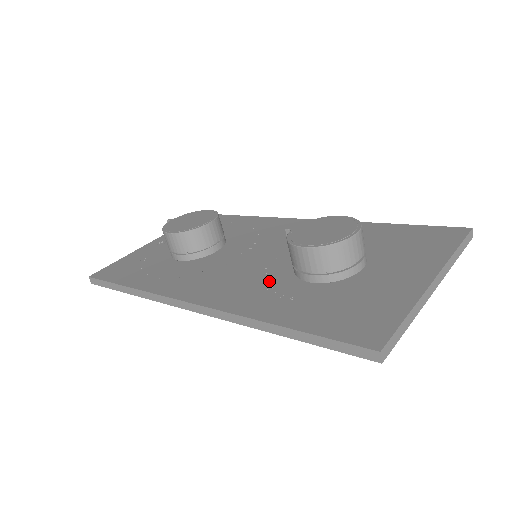
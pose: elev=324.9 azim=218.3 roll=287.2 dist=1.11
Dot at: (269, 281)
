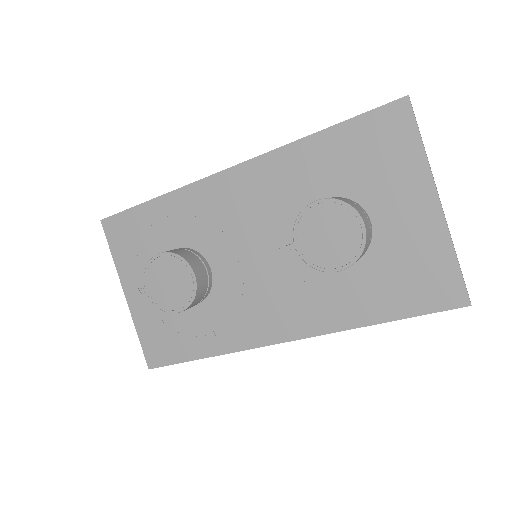
Dot at: (312, 283)
